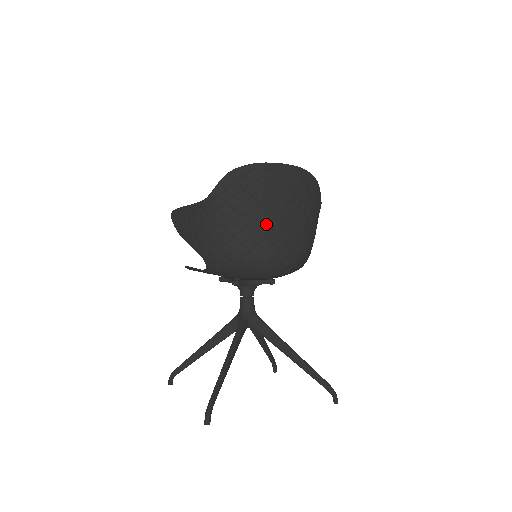
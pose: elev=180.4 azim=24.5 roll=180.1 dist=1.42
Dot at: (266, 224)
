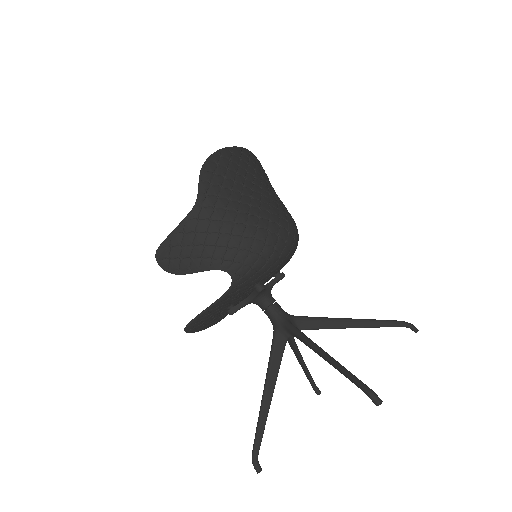
Dot at: (260, 202)
